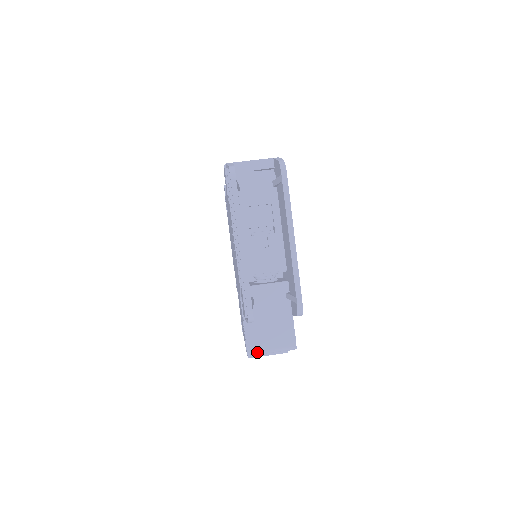
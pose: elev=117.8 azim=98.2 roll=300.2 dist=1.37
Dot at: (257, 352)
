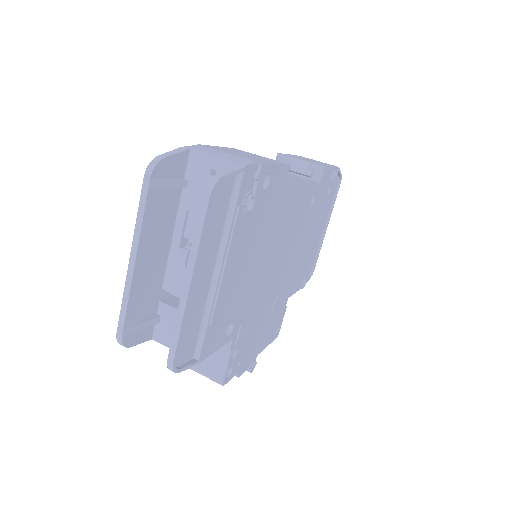
Dot at: occluded
